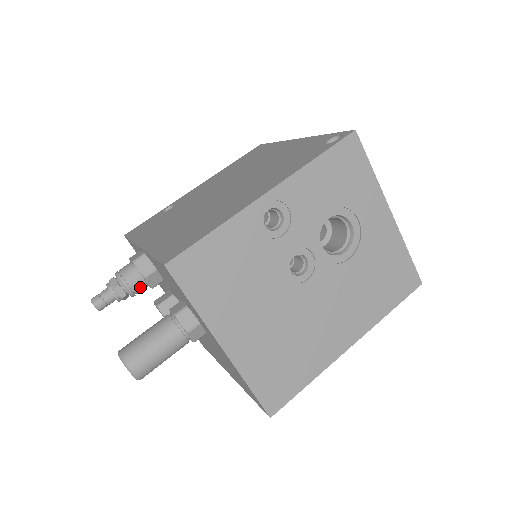
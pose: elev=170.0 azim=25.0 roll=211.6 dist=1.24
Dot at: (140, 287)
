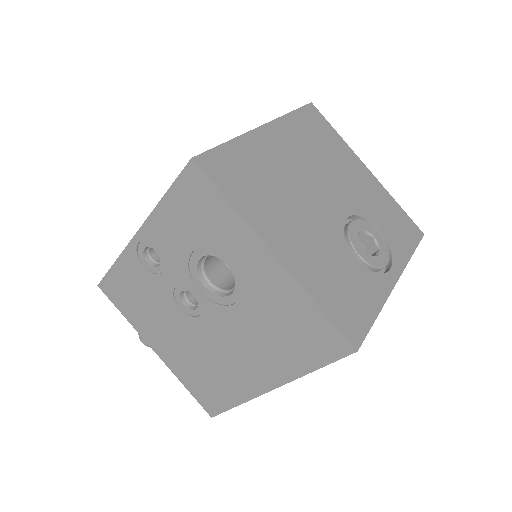
Dot at: occluded
